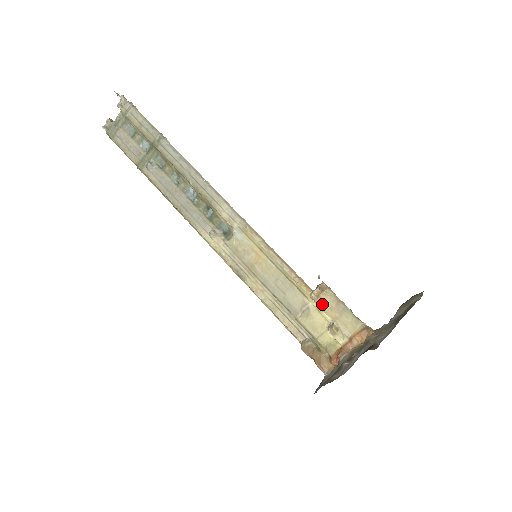
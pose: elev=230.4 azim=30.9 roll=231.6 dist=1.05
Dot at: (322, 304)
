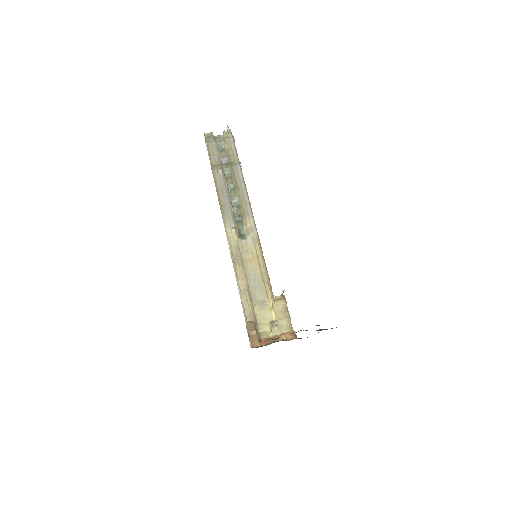
Dot at: (276, 306)
